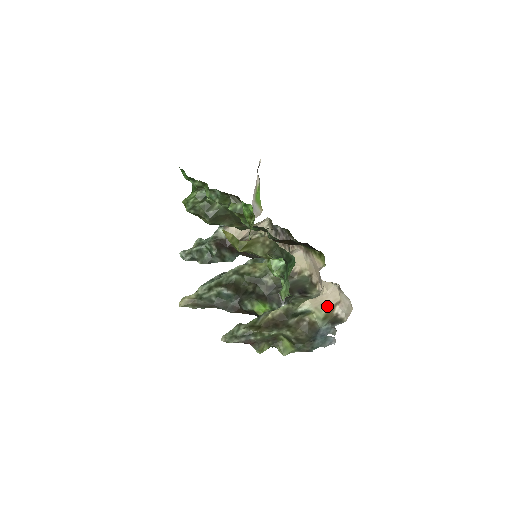
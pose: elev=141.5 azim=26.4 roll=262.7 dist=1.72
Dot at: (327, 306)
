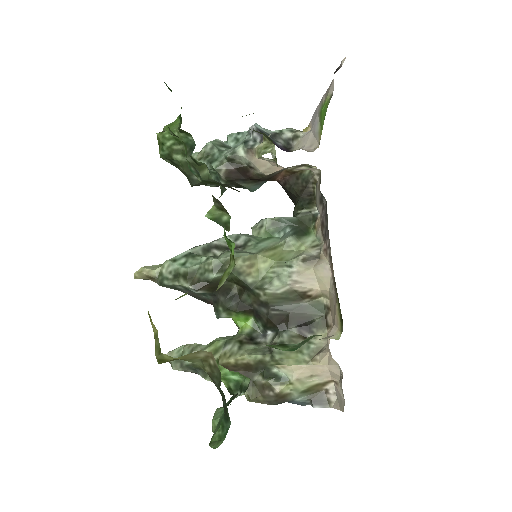
Dot at: (317, 379)
